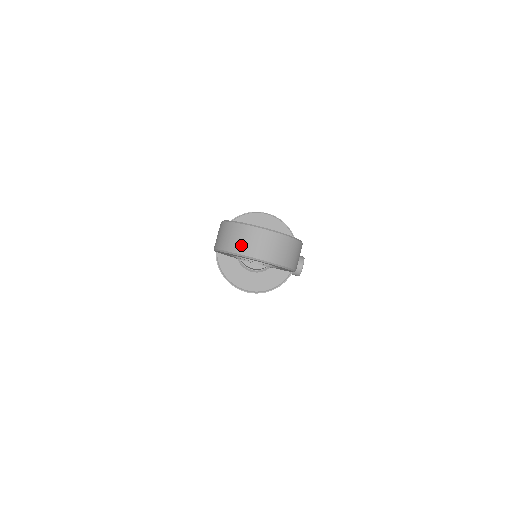
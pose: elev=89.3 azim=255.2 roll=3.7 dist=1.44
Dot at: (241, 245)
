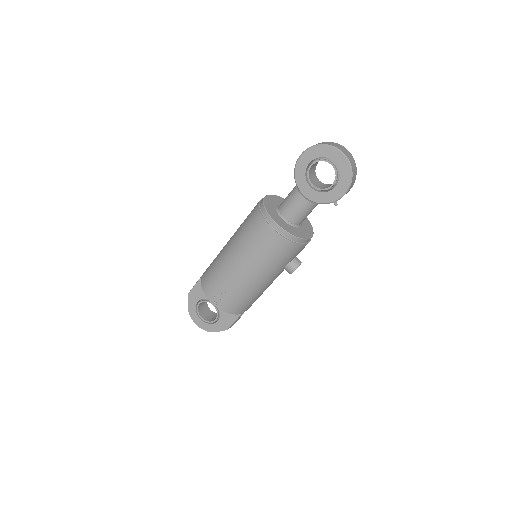
Dot at: (334, 145)
